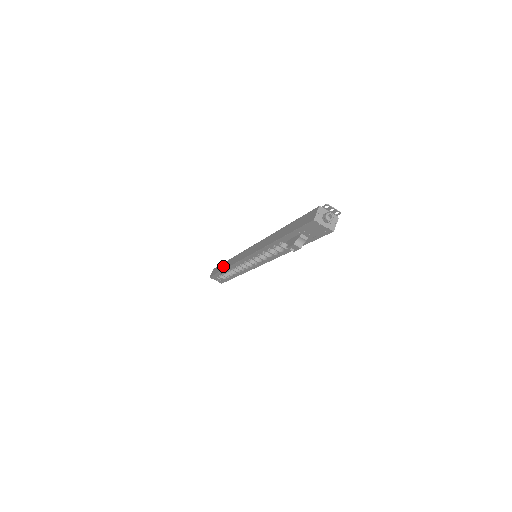
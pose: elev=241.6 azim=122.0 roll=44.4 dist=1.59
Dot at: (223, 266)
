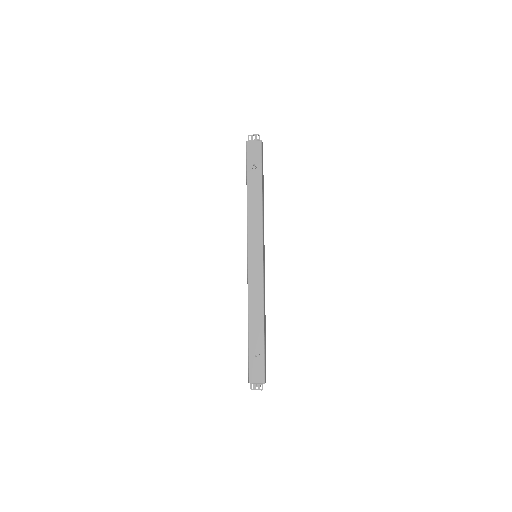
Dot at: occluded
